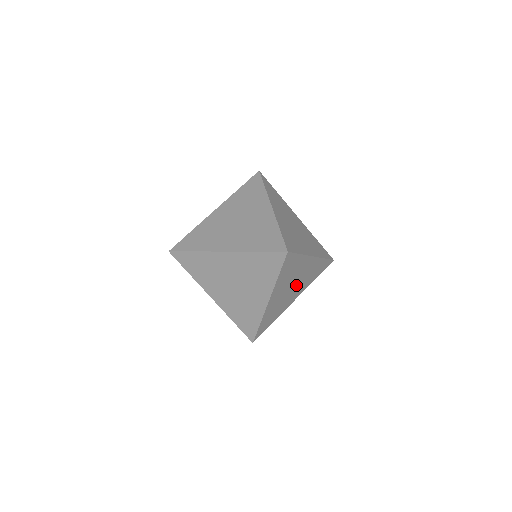
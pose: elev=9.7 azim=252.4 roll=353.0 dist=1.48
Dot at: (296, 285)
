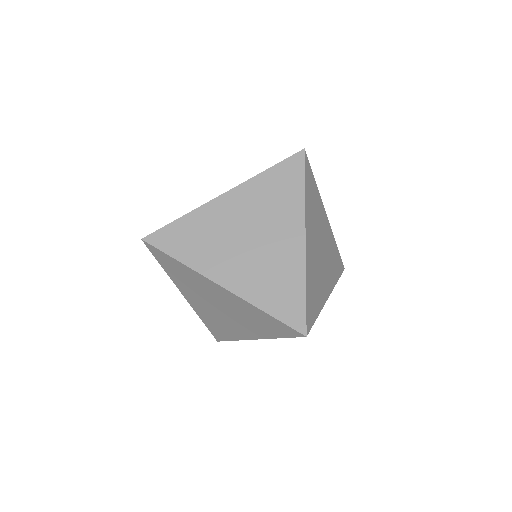
Dot at: occluded
